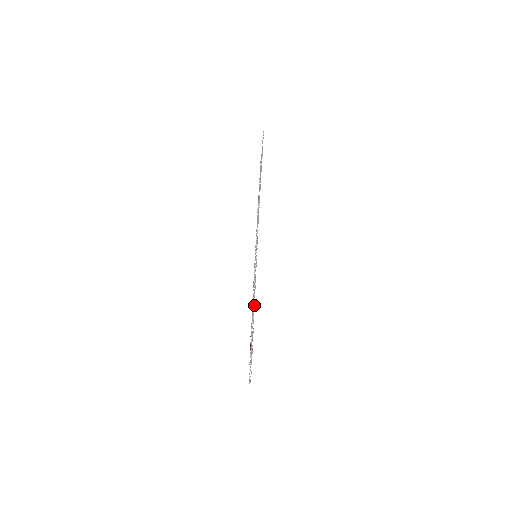
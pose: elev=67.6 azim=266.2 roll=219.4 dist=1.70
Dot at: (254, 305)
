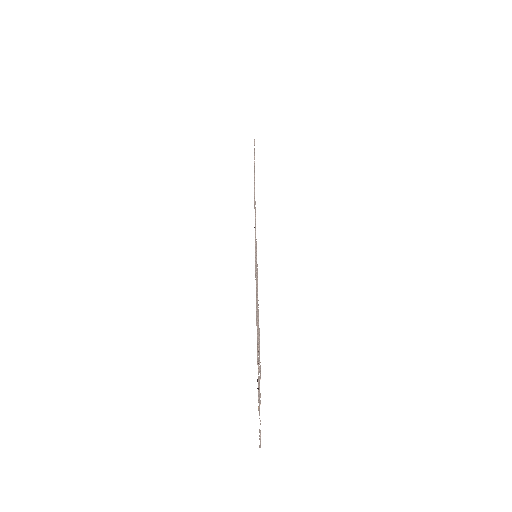
Dot at: occluded
